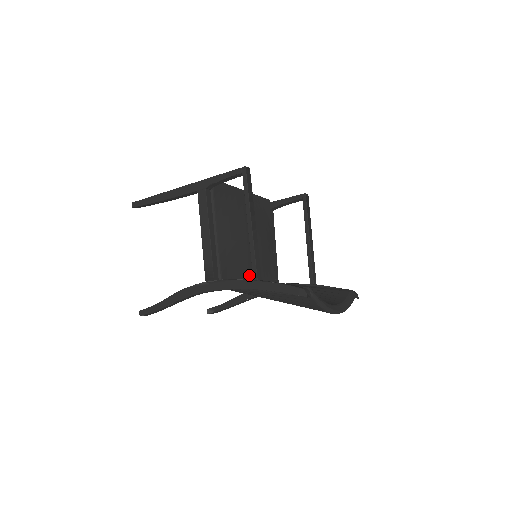
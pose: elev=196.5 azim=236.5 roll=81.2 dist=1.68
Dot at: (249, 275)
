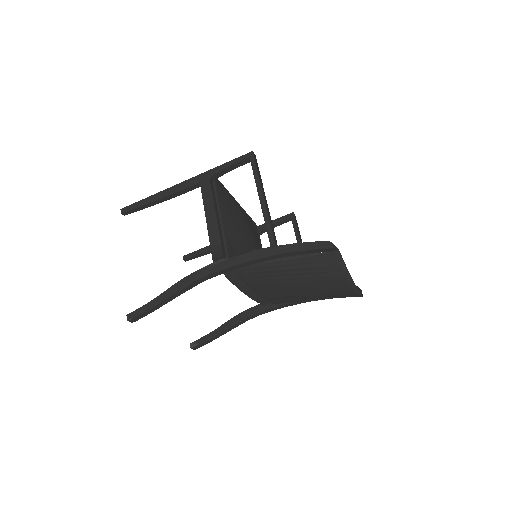
Dot at: occluded
